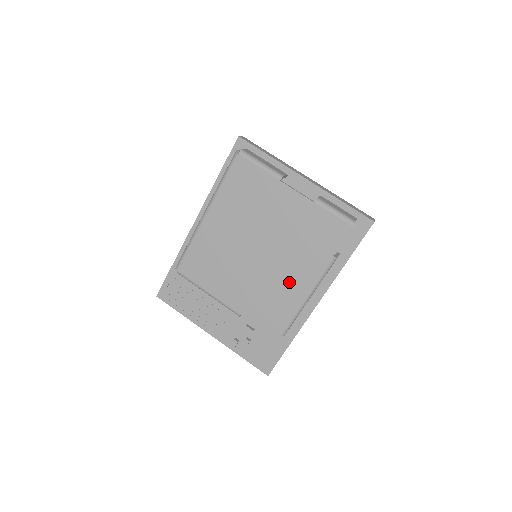
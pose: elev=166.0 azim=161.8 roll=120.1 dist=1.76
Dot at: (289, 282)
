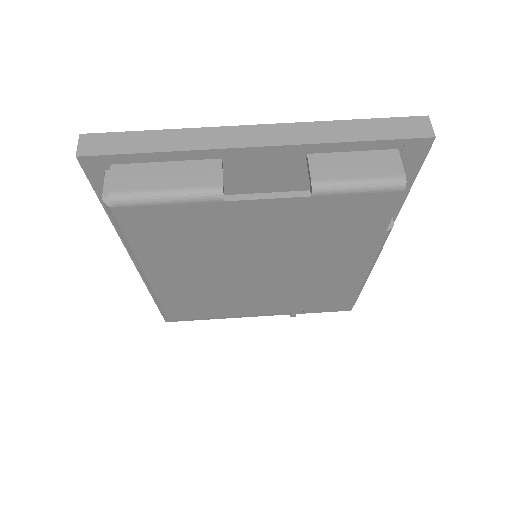
Dot at: (332, 274)
